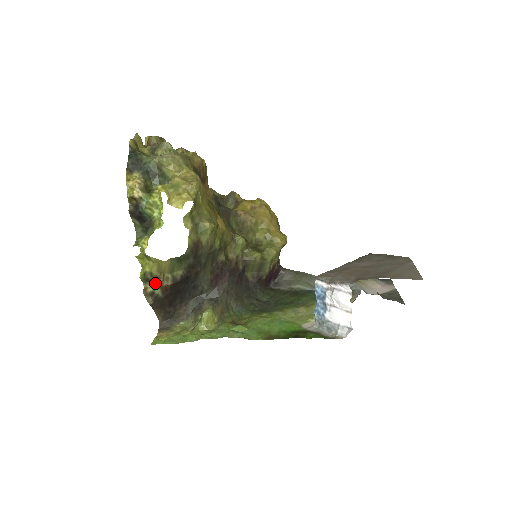
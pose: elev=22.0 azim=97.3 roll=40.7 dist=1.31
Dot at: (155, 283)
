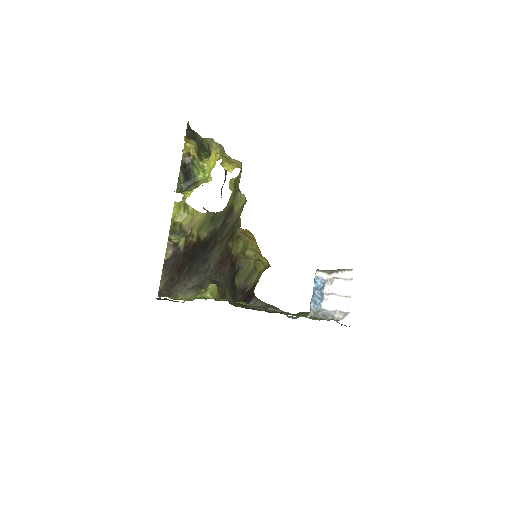
Dot at: (181, 236)
